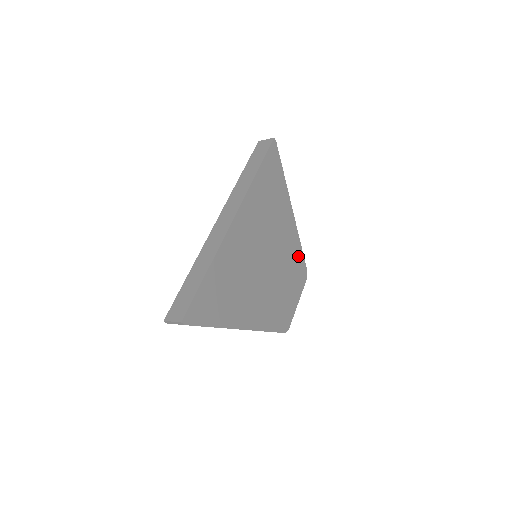
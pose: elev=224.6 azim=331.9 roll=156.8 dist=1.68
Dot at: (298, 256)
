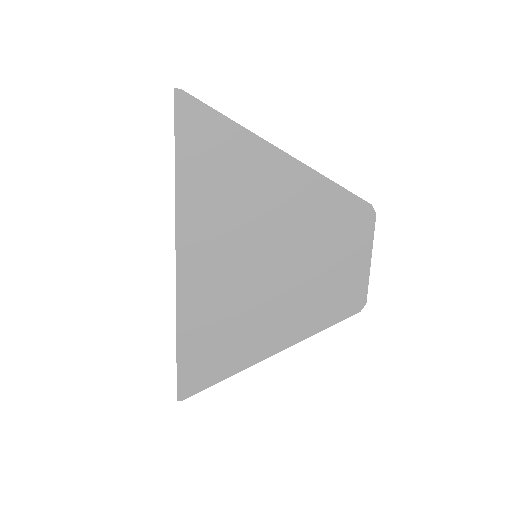
Dot at: (336, 202)
